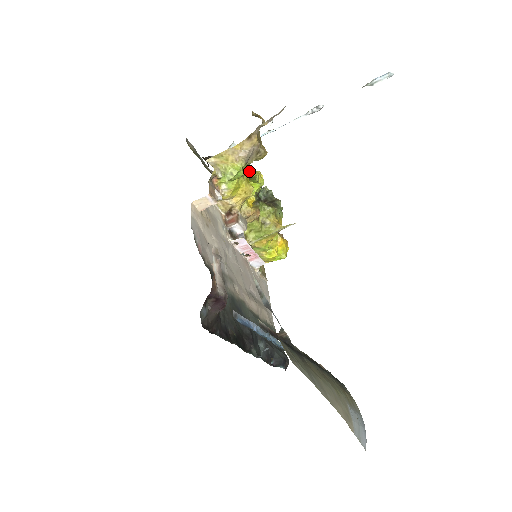
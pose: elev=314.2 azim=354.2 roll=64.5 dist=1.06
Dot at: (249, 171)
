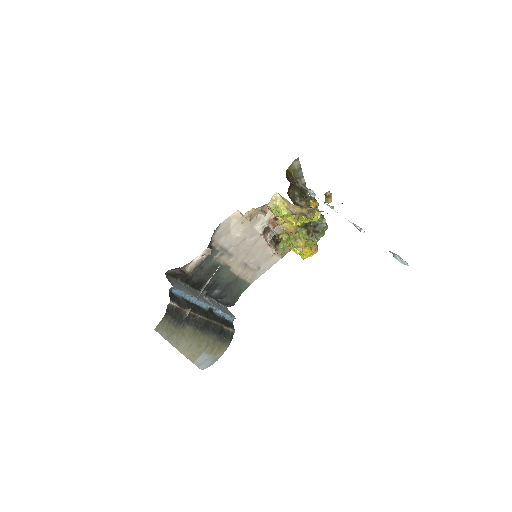
Dot at: occluded
